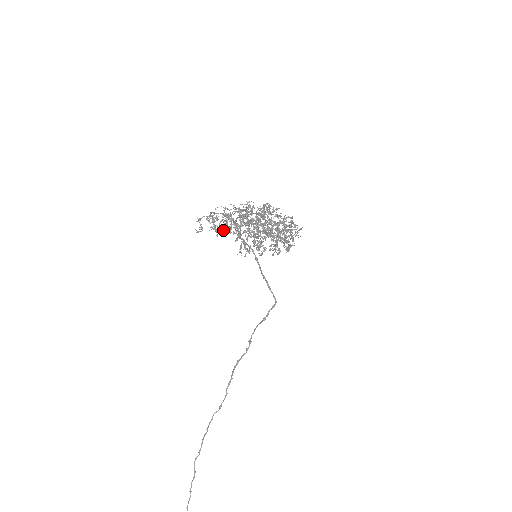
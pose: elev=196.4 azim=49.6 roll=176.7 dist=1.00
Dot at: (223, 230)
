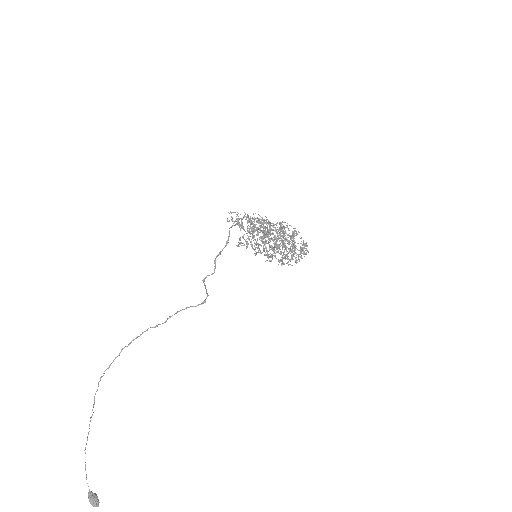
Dot at: (239, 225)
